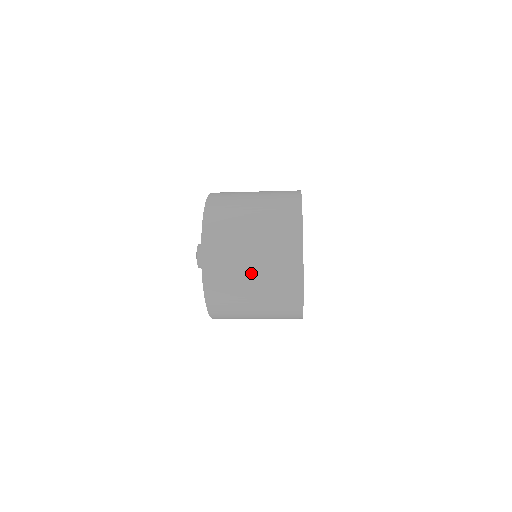
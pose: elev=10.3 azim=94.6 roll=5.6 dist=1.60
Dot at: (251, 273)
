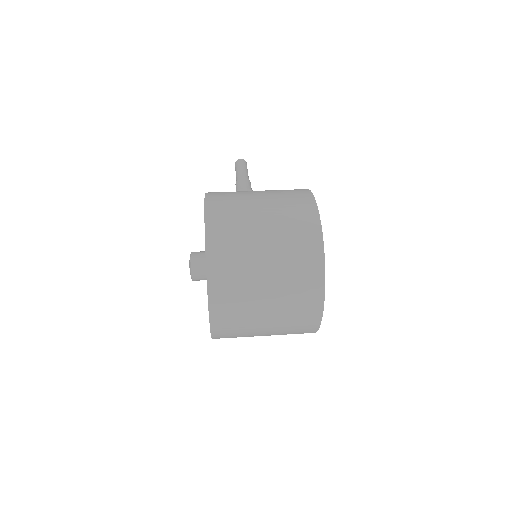
Dot at: (264, 332)
